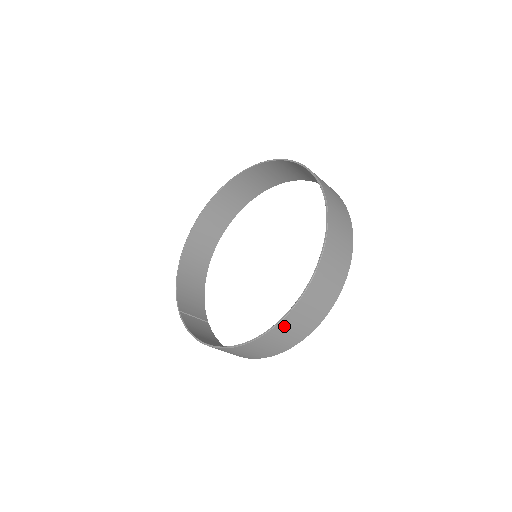
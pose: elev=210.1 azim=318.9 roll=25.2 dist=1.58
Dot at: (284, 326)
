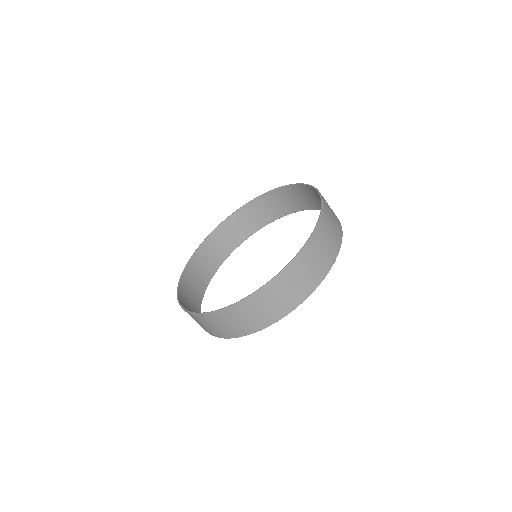
Dot at: (290, 273)
